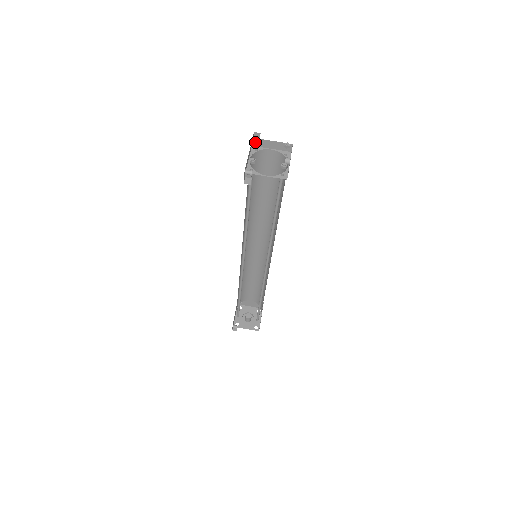
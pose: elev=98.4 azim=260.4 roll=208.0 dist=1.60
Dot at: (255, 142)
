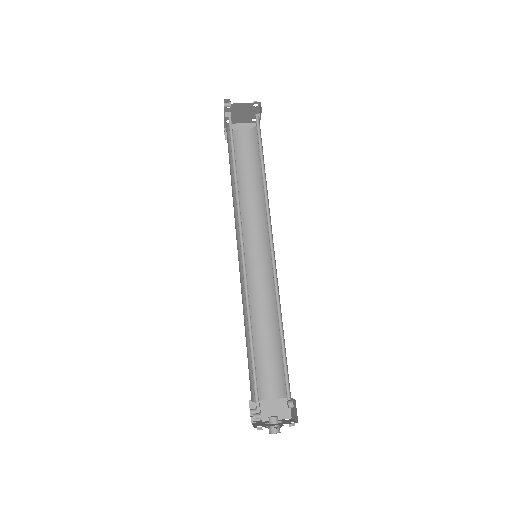
Dot at: occluded
